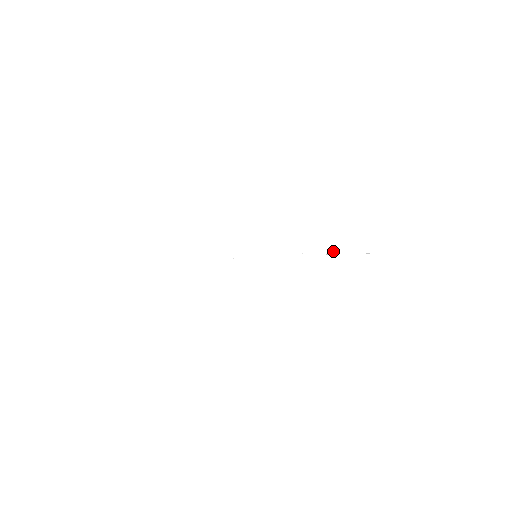
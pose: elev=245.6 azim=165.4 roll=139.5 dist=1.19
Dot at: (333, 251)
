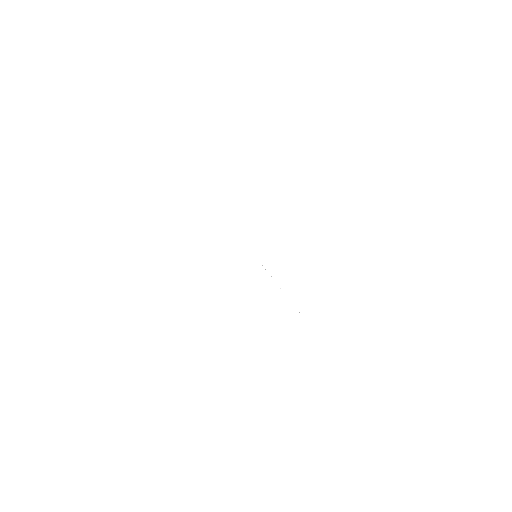
Dot at: occluded
